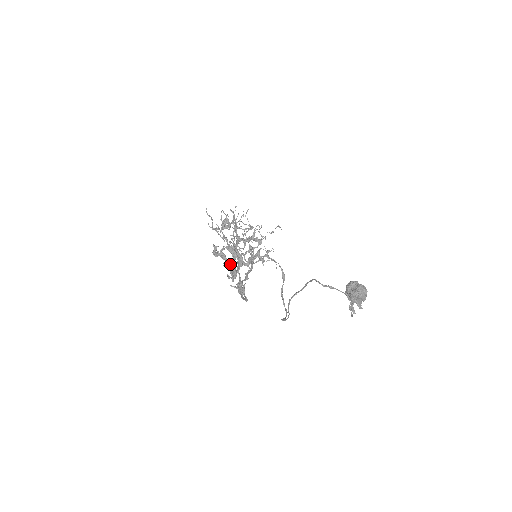
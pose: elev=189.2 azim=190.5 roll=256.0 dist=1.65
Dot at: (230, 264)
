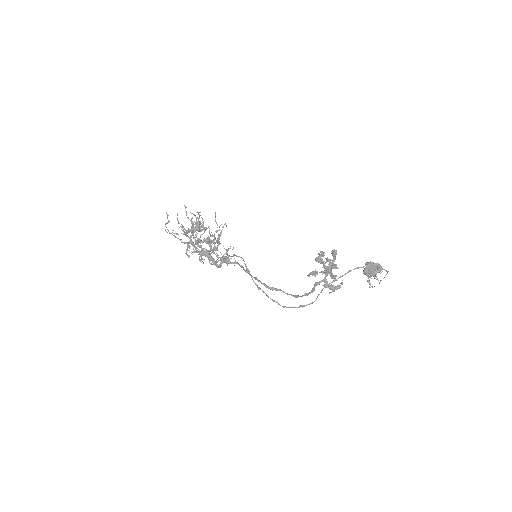
Dot at: (336, 266)
